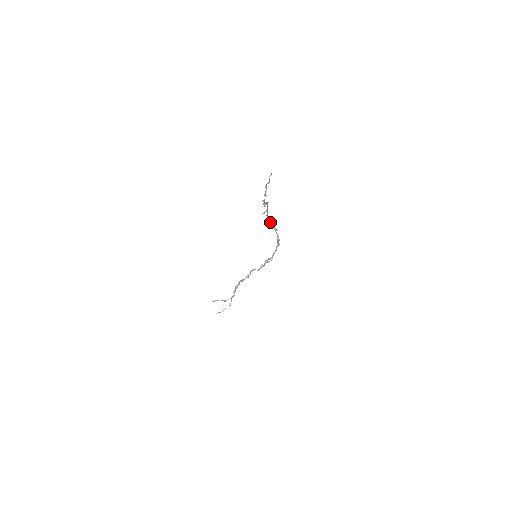
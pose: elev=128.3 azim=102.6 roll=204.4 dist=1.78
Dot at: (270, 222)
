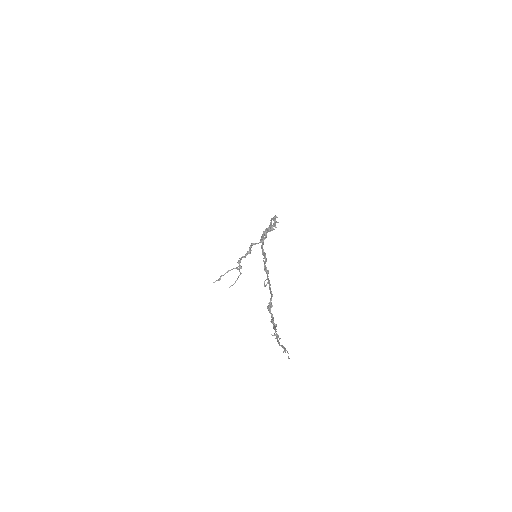
Dot at: (262, 239)
